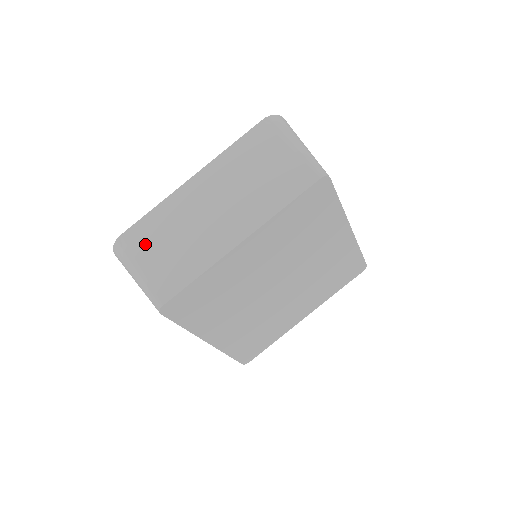
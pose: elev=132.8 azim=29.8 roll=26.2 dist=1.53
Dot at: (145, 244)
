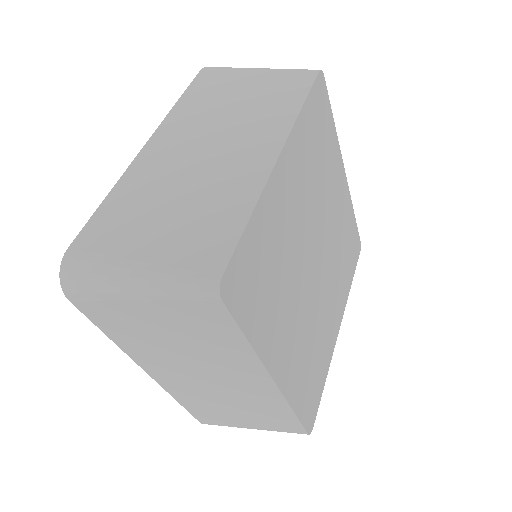
Dot at: (124, 233)
